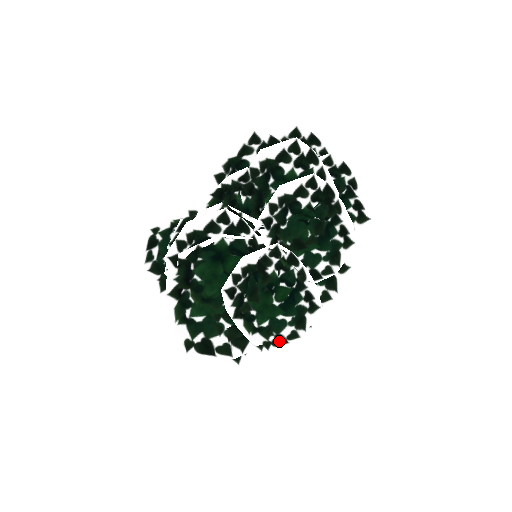
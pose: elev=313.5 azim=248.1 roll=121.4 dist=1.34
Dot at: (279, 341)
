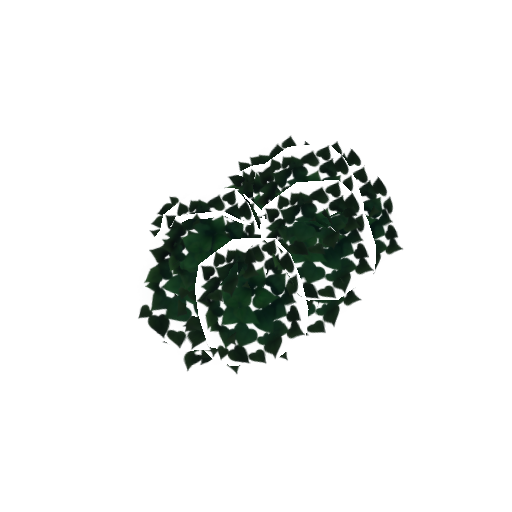
Dot at: (238, 354)
